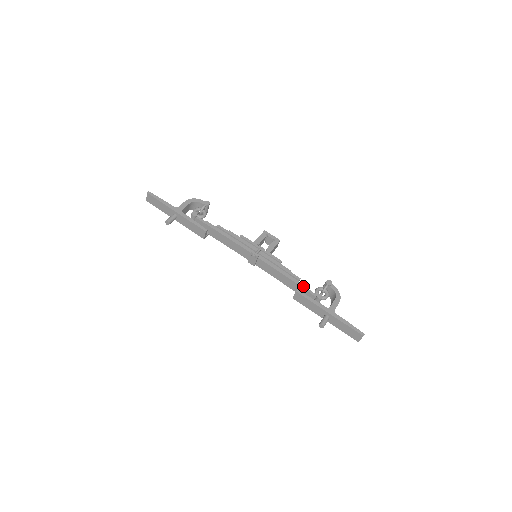
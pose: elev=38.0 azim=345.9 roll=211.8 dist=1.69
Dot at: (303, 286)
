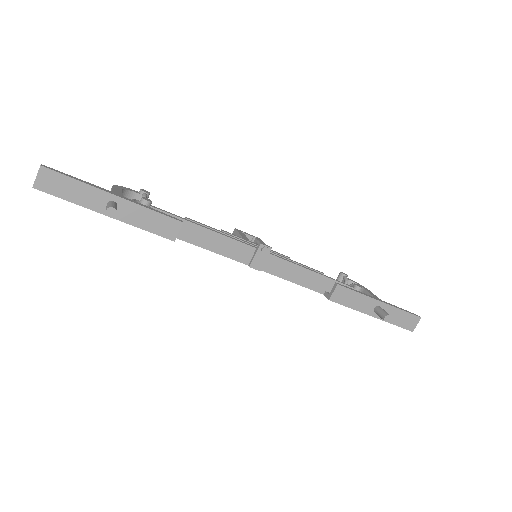
Dot at: (334, 279)
